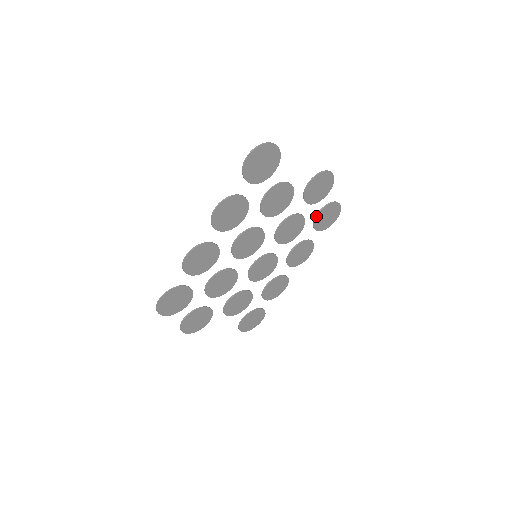
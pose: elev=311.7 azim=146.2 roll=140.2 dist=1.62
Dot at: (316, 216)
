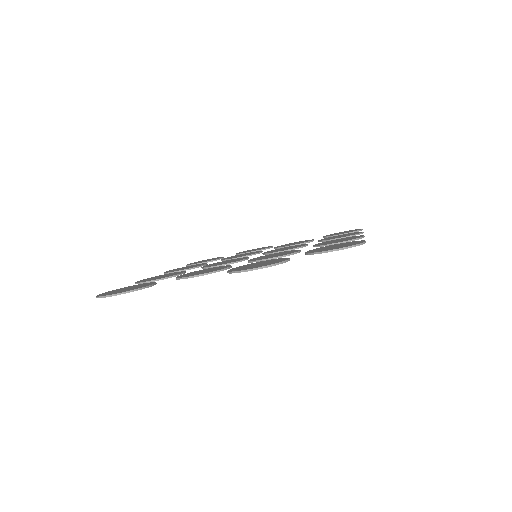
Dot at: occluded
